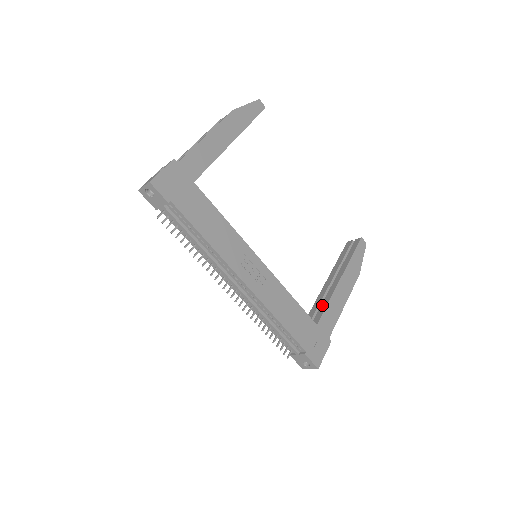
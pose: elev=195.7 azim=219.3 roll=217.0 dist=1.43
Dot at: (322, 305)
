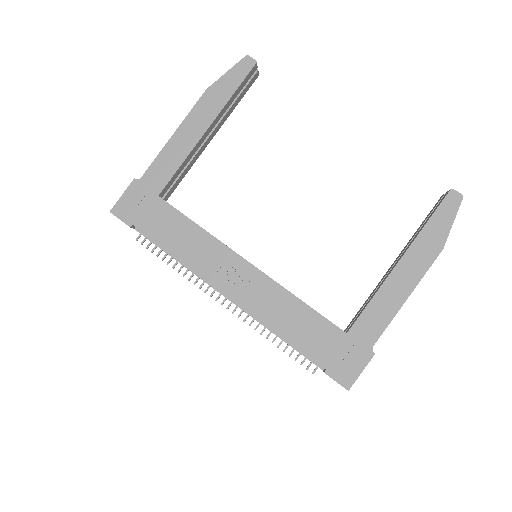
Dot at: (366, 303)
